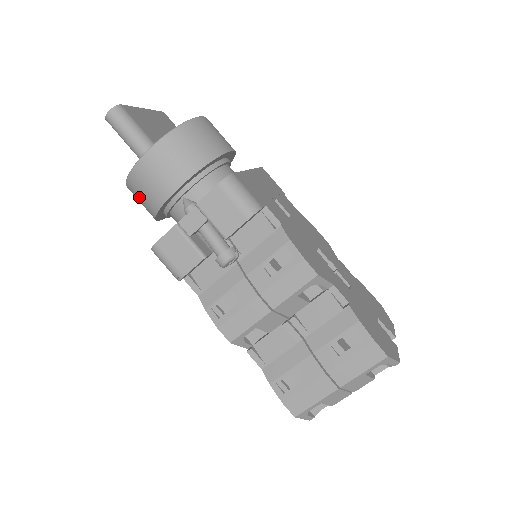
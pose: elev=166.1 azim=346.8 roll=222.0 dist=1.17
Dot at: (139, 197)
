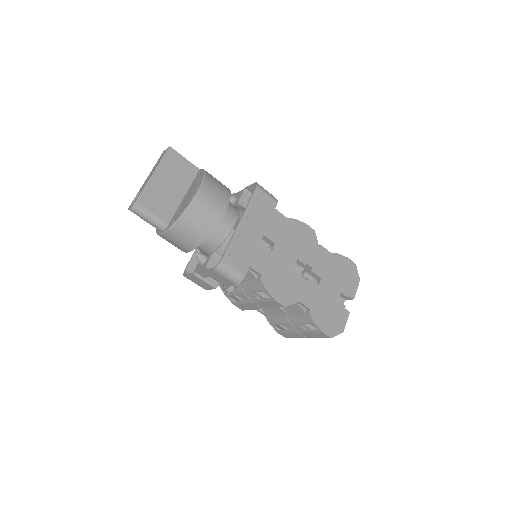
Dot at: occluded
